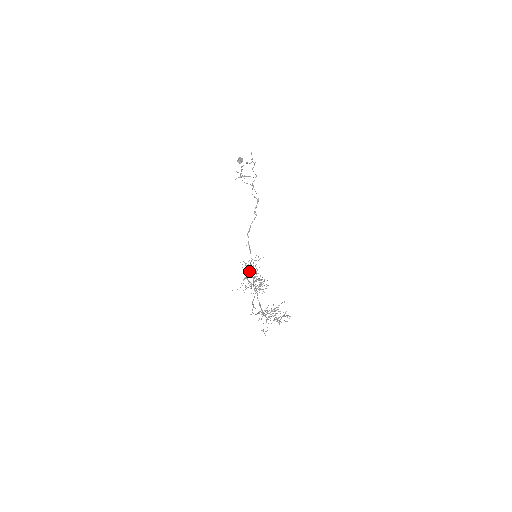
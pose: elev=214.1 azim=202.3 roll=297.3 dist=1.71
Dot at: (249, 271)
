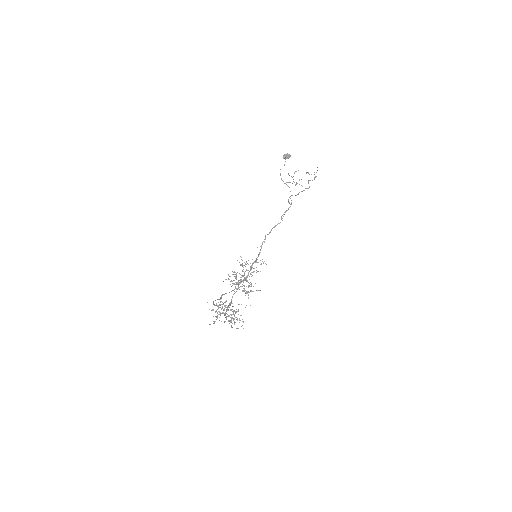
Dot at: occluded
